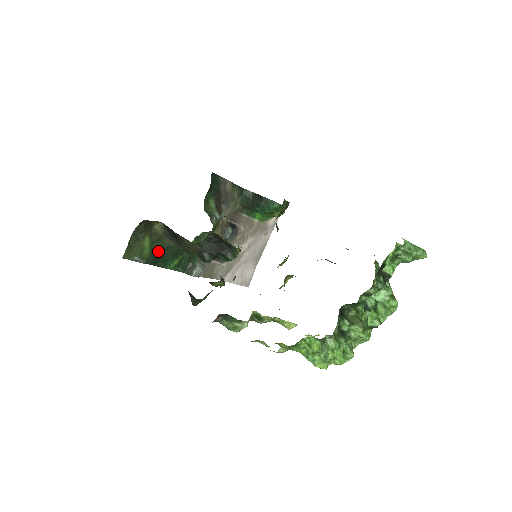
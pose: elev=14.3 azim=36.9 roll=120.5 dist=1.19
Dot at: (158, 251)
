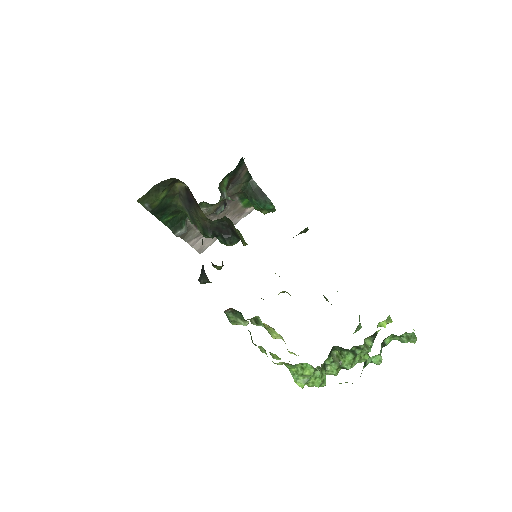
Dot at: (165, 205)
